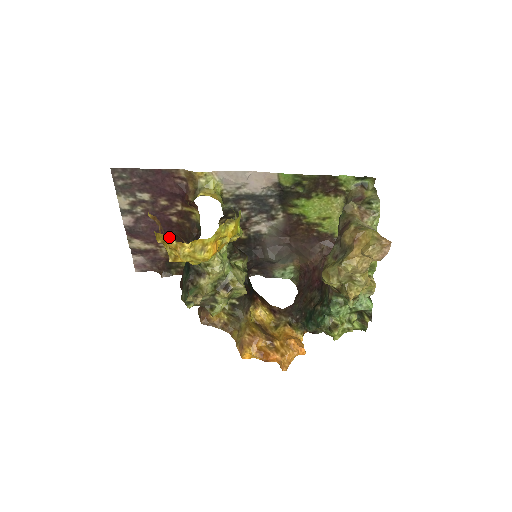
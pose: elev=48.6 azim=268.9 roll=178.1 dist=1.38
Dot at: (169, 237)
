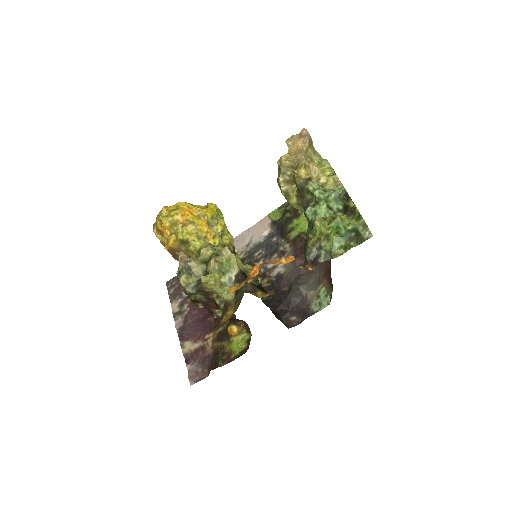
Dot at: (211, 324)
